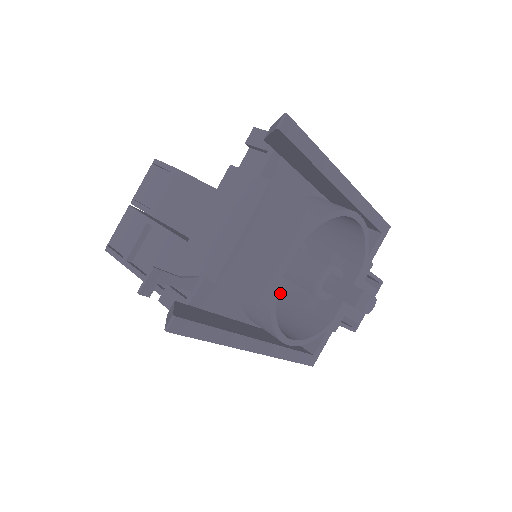
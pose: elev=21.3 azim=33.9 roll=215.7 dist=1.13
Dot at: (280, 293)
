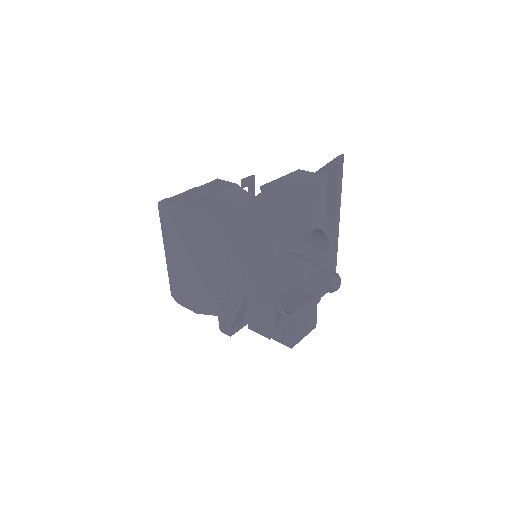
Dot at: occluded
